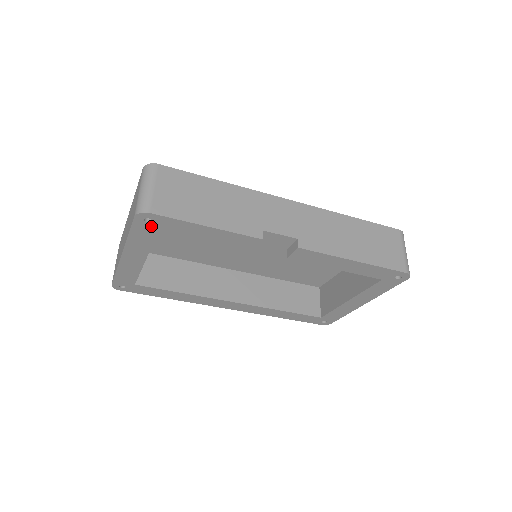
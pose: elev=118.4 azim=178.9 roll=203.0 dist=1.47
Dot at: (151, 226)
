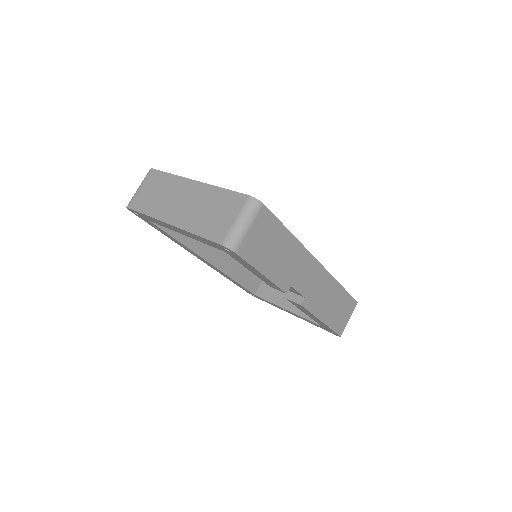
Dot at: (224, 249)
